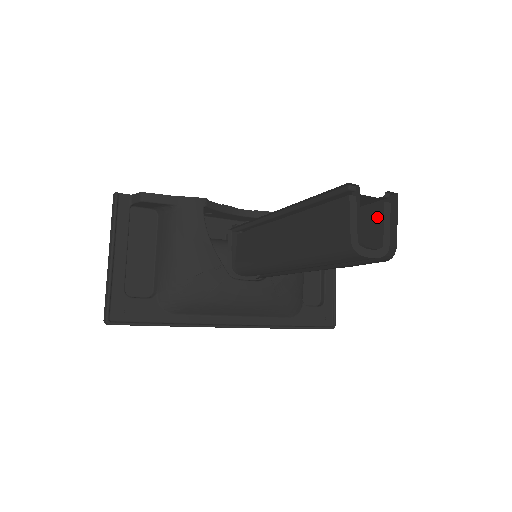
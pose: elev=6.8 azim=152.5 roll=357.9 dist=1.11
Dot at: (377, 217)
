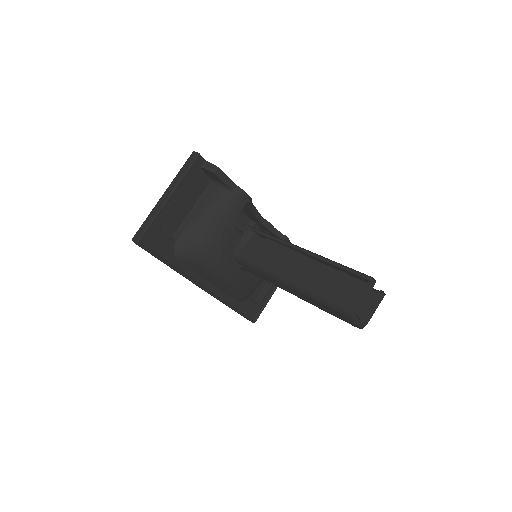
Dot at: occluded
